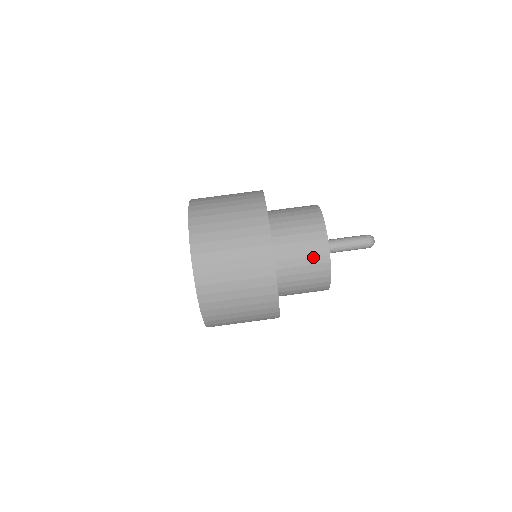
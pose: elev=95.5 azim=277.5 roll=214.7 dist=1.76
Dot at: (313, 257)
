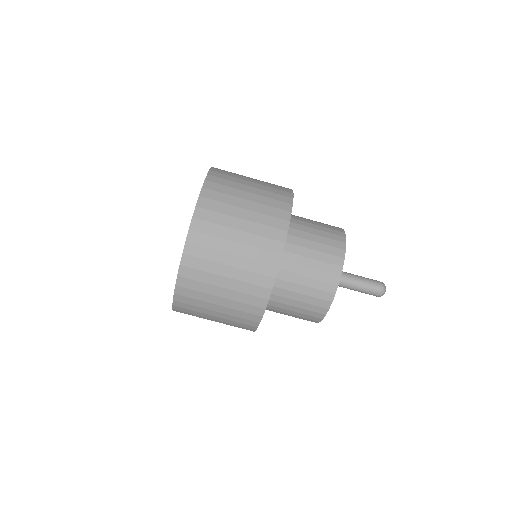
Dot at: (301, 318)
